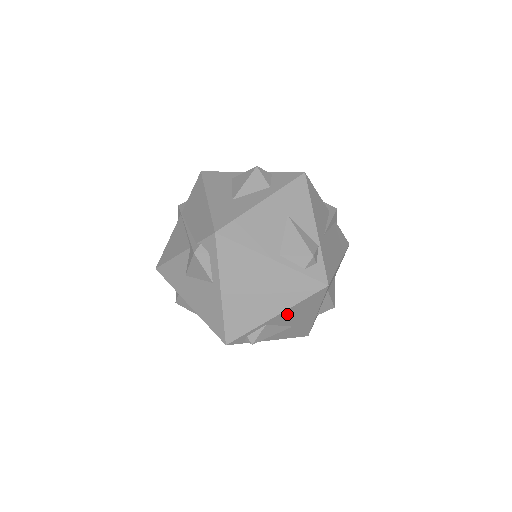
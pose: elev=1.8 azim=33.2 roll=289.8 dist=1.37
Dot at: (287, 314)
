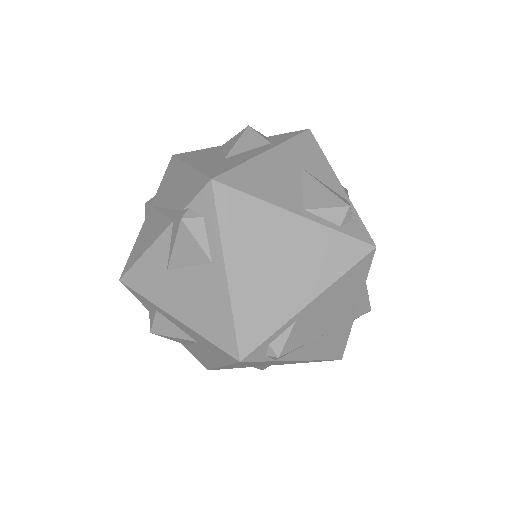
Dot at: (323, 302)
